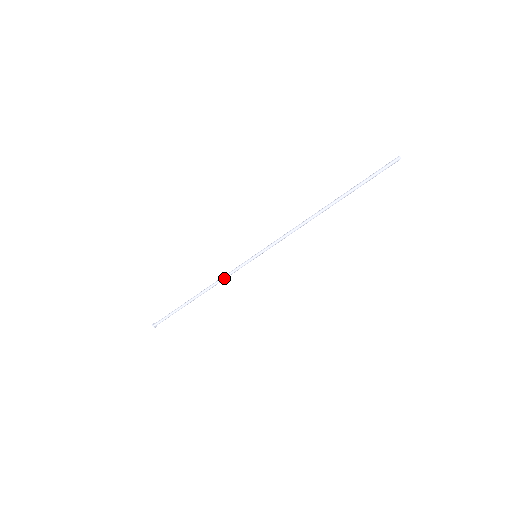
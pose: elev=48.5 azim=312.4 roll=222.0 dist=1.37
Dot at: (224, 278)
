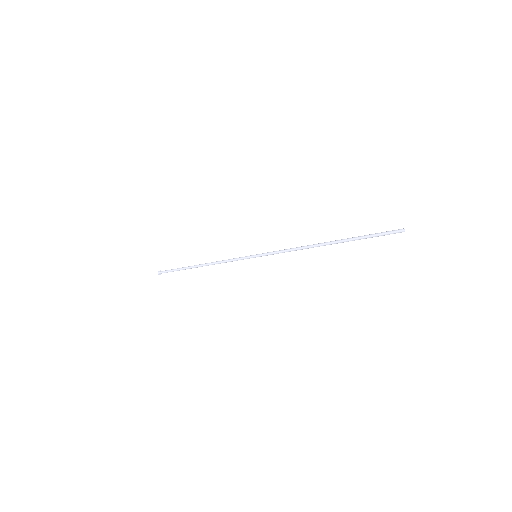
Dot at: (226, 262)
